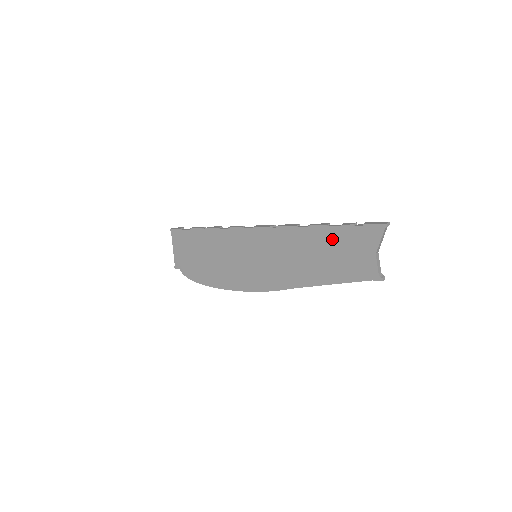
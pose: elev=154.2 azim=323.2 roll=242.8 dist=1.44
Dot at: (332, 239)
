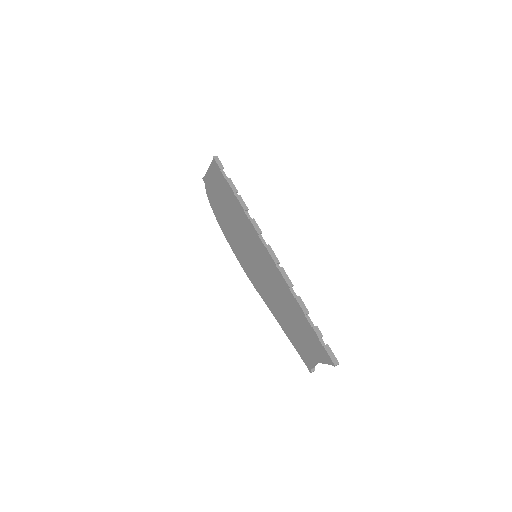
Dot at: (302, 323)
